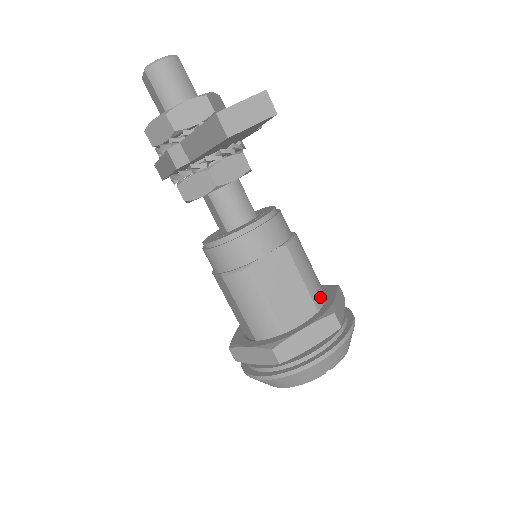
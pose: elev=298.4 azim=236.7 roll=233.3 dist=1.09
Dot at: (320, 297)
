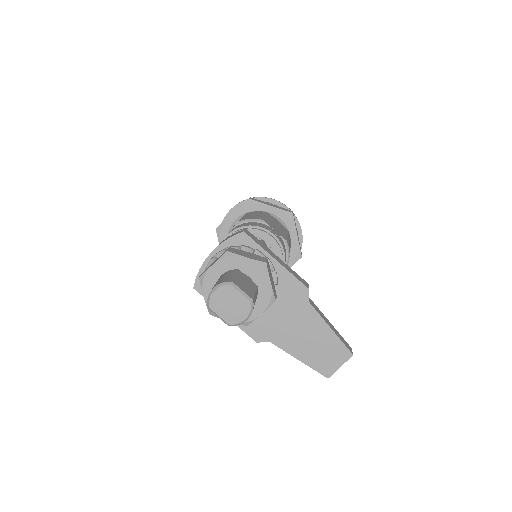
Dot at: occluded
